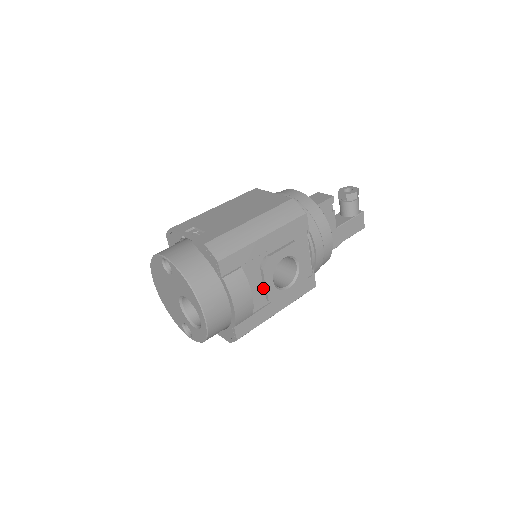
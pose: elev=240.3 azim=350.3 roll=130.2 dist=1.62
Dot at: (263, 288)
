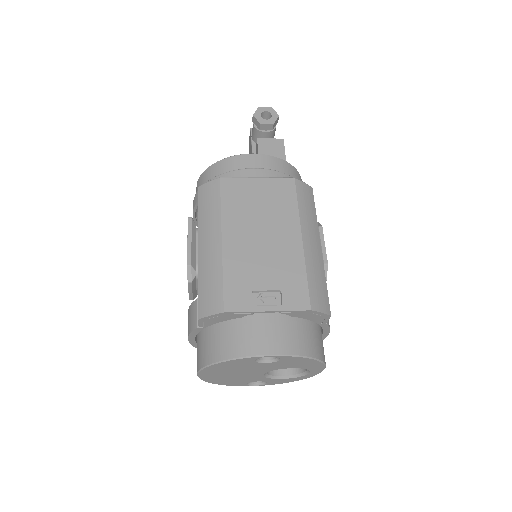
Dot at: occluded
